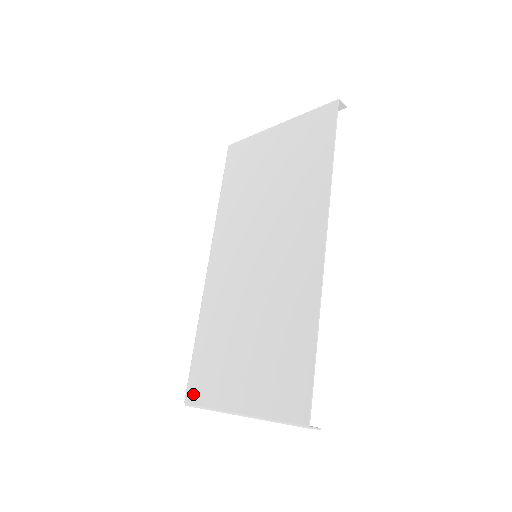
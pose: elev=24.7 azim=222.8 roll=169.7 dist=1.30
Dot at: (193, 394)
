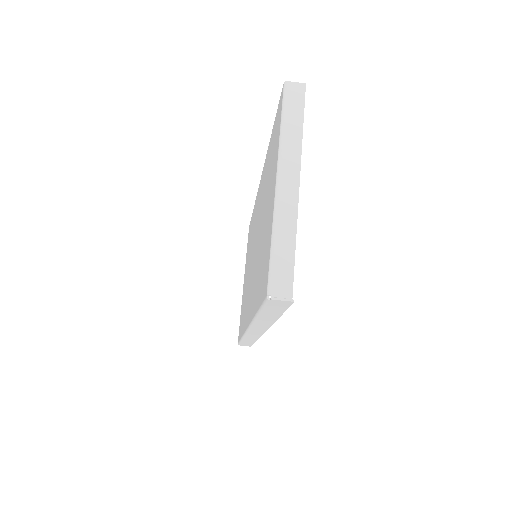
Dot at: (265, 282)
